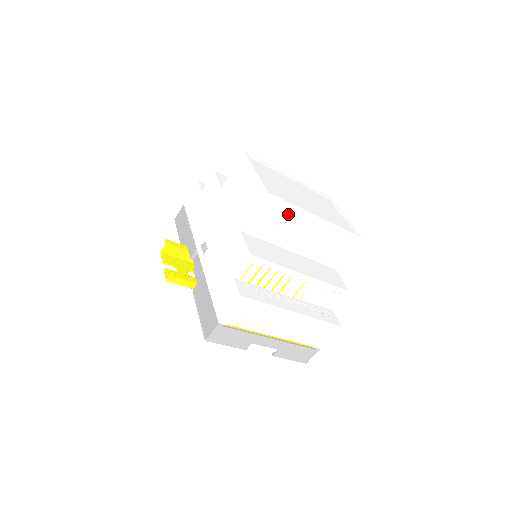
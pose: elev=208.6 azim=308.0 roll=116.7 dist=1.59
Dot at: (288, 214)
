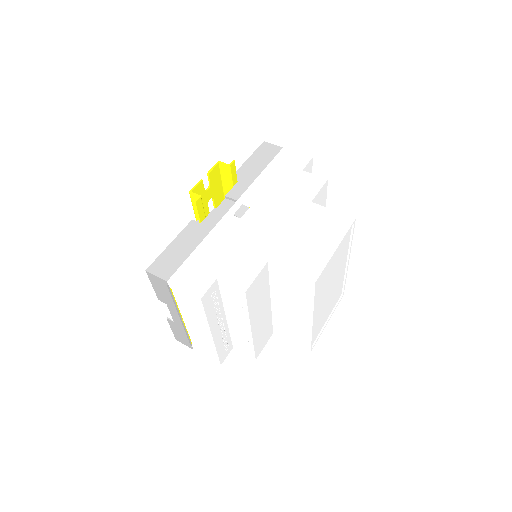
Dot at: (303, 298)
